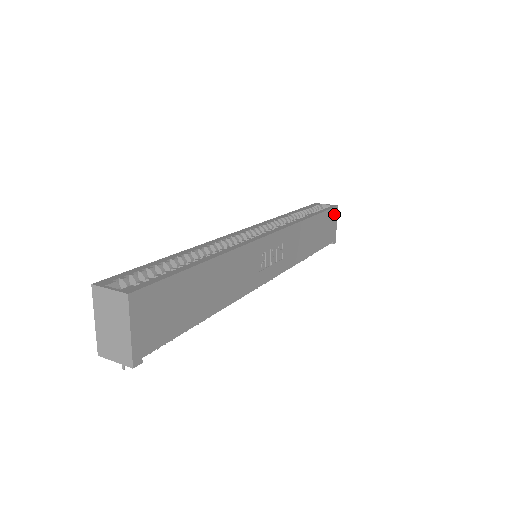
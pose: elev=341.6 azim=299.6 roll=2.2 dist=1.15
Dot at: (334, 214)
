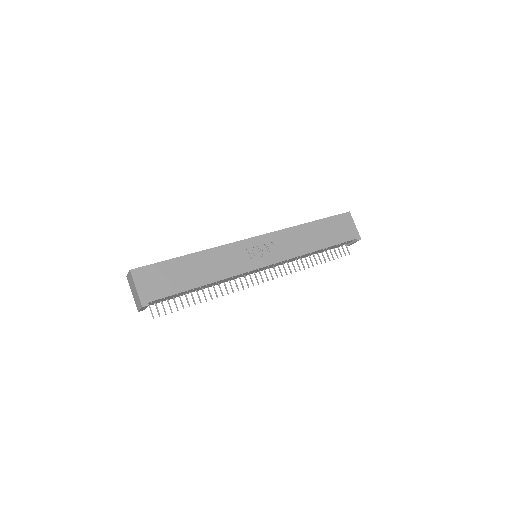
Dot at: (346, 218)
